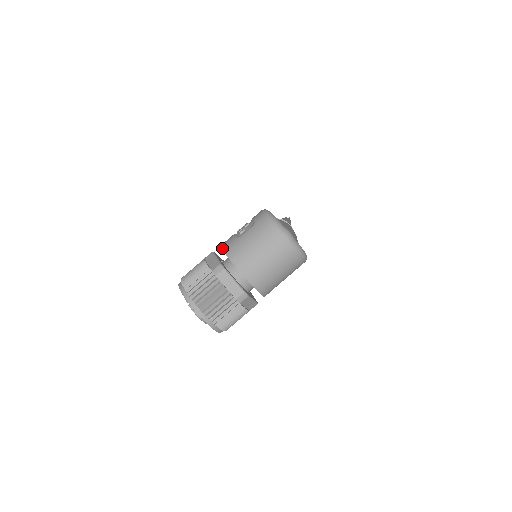
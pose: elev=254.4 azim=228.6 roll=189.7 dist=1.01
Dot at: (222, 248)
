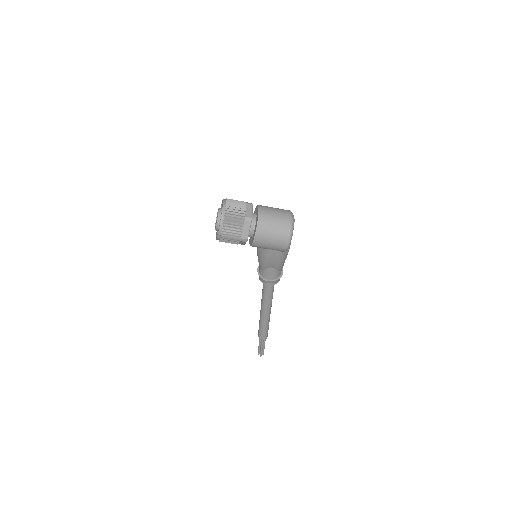
Dot at: occluded
